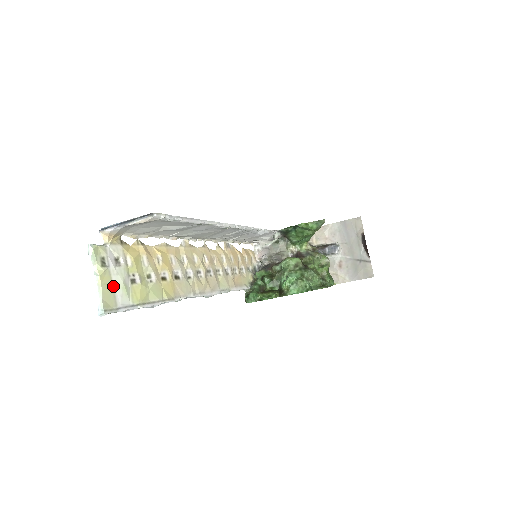
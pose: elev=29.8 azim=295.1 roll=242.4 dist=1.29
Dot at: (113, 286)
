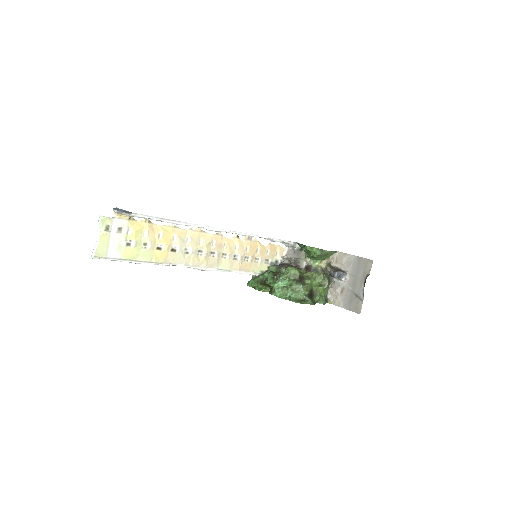
Dot at: (109, 244)
